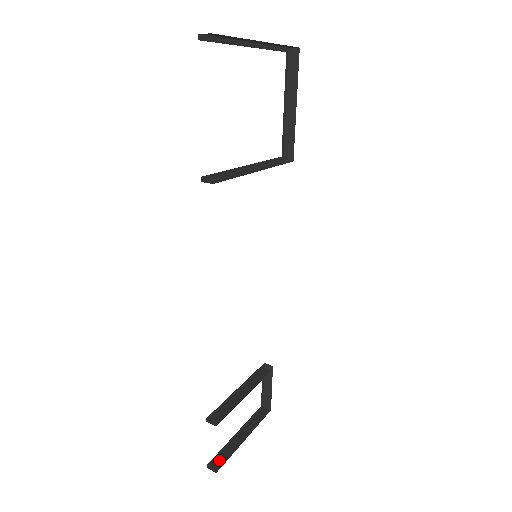
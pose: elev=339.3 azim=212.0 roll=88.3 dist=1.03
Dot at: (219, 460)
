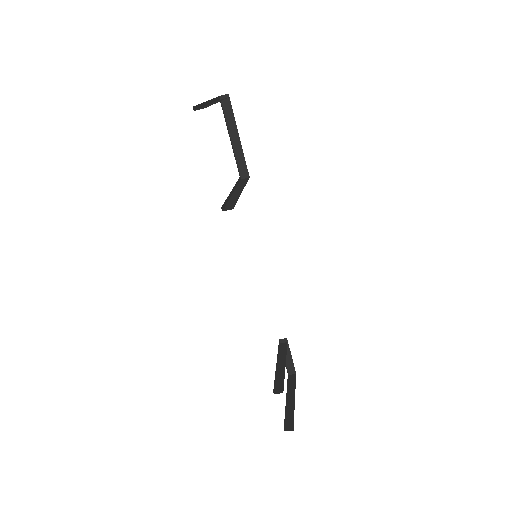
Dot at: (288, 422)
